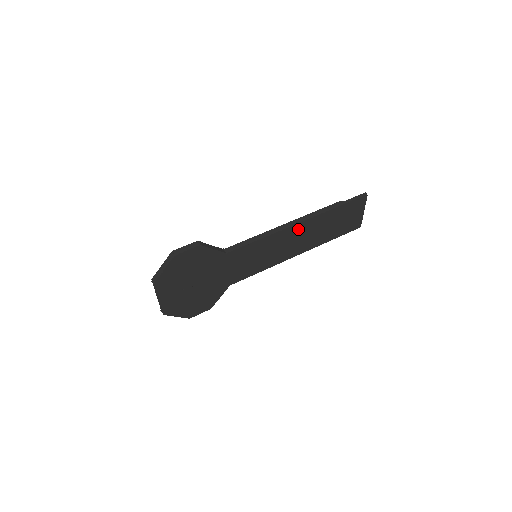
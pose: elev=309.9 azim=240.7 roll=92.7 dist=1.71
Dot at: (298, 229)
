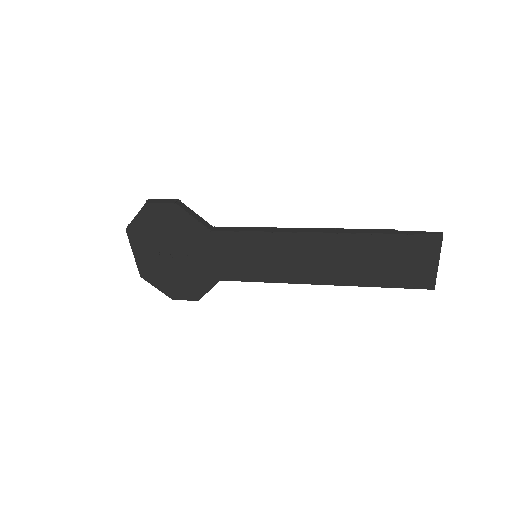
Dot at: (317, 242)
